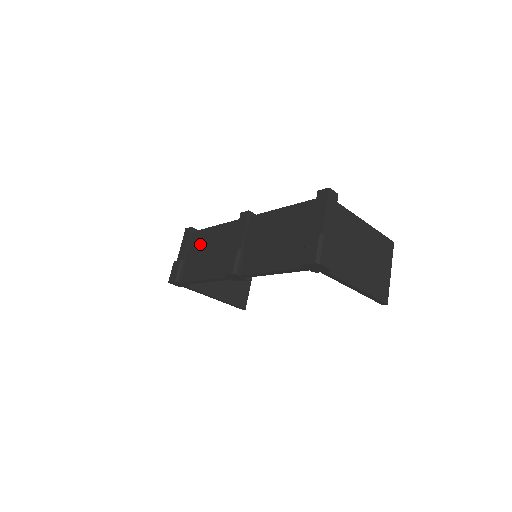
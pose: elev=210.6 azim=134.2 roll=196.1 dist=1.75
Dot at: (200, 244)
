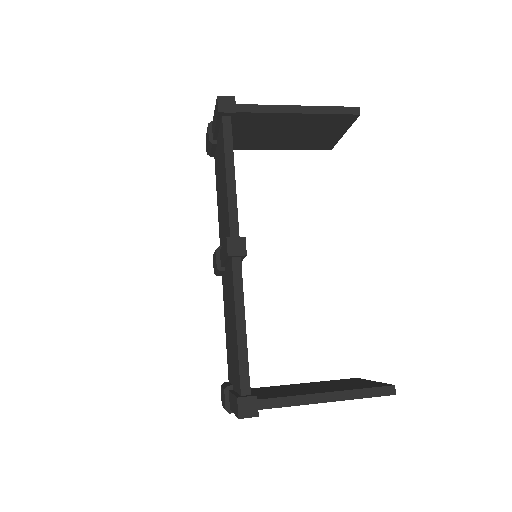
Dot at: (220, 158)
